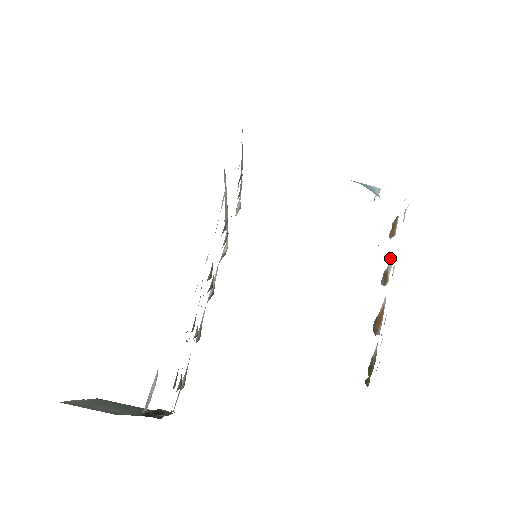
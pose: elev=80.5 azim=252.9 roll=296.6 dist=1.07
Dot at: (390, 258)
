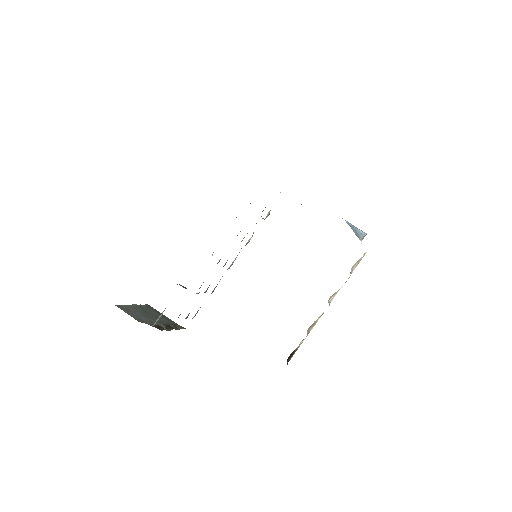
Dot at: occluded
